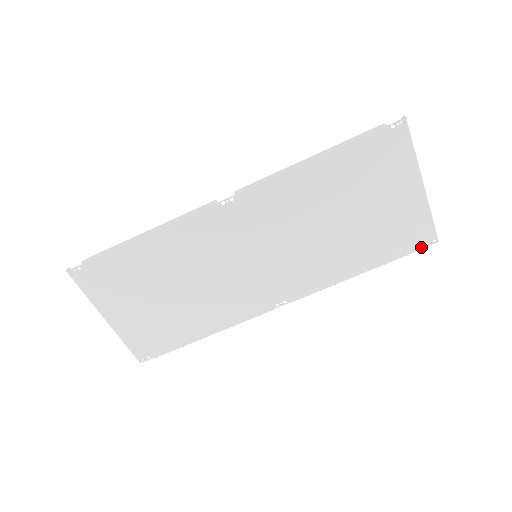
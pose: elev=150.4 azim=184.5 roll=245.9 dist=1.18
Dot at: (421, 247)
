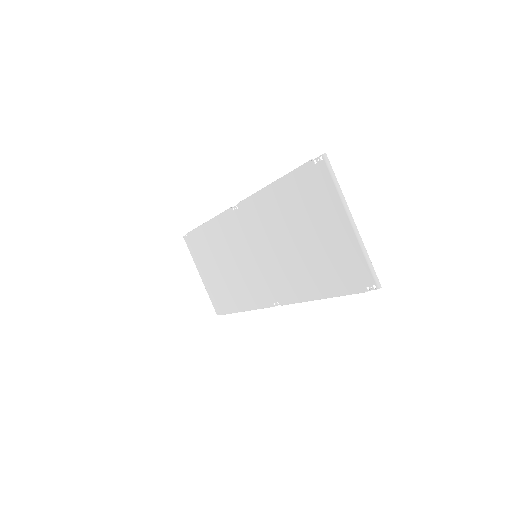
Dot at: (364, 289)
